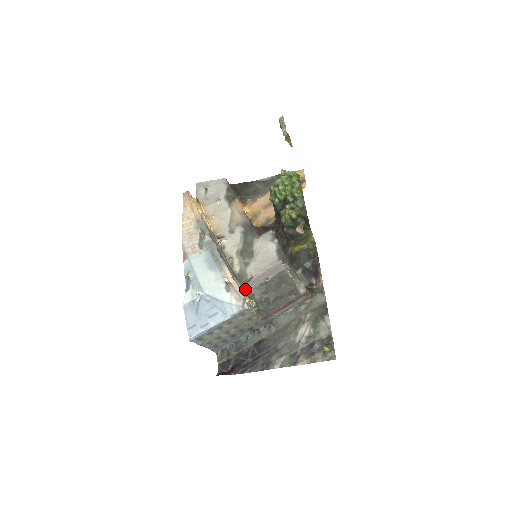
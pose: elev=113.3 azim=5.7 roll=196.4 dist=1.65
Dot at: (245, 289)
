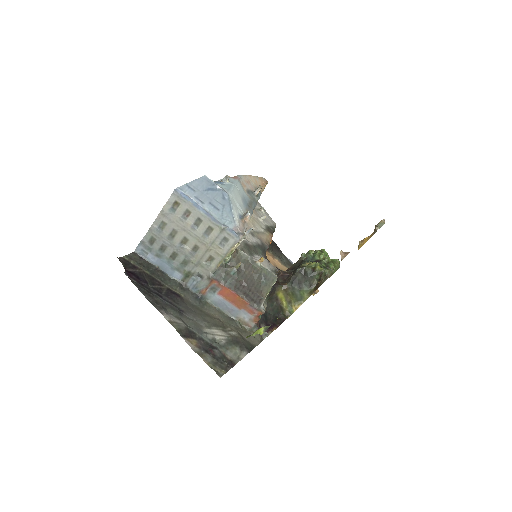
Dot at: occluded
